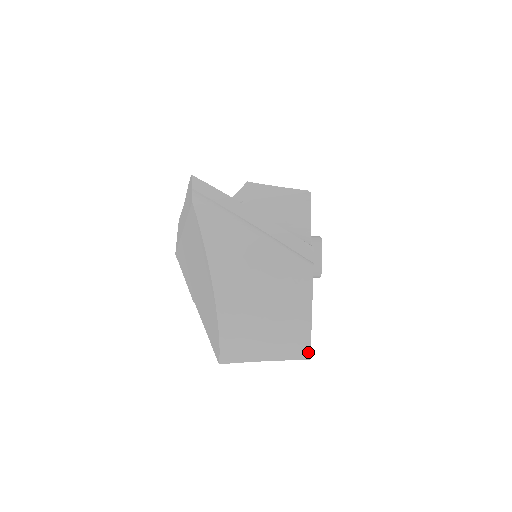
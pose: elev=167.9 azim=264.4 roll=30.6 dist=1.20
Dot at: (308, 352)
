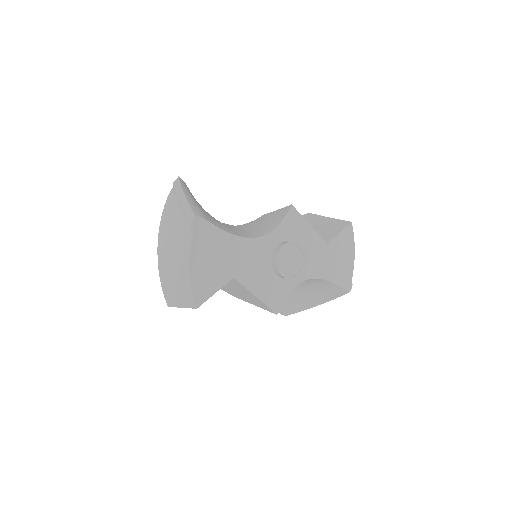
Dot at: (193, 301)
